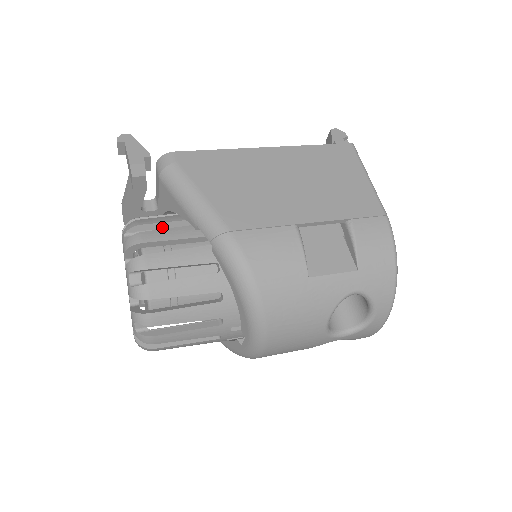
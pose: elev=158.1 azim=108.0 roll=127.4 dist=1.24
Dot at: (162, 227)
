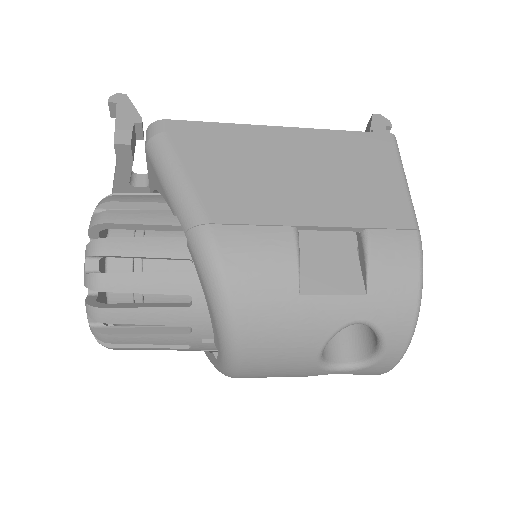
Dot at: (139, 207)
